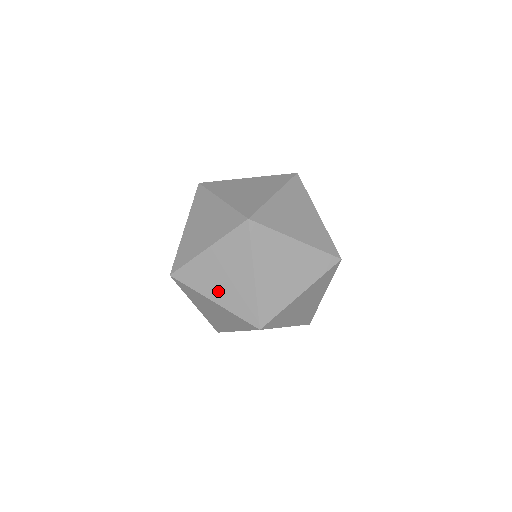
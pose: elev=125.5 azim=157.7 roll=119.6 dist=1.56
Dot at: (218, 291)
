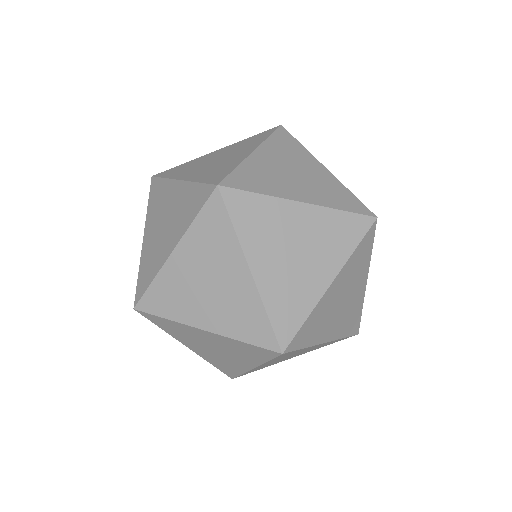
Dot at: (205, 311)
